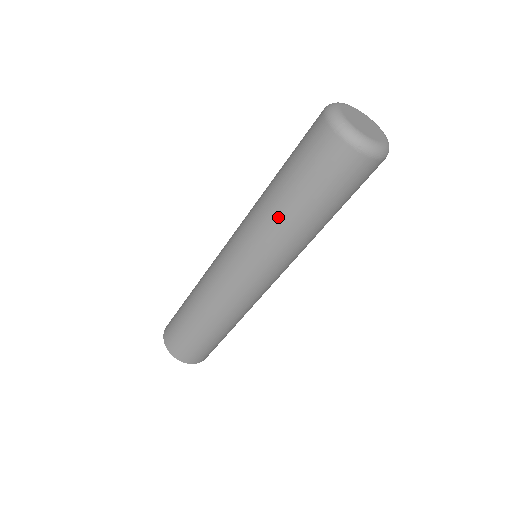
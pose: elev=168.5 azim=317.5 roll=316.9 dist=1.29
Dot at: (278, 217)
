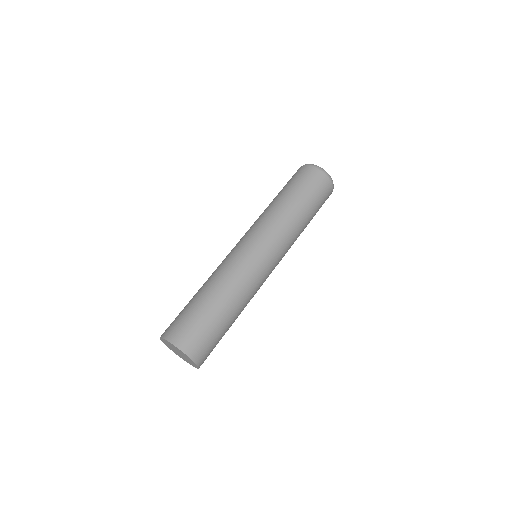
Dot at: (290, 212)
